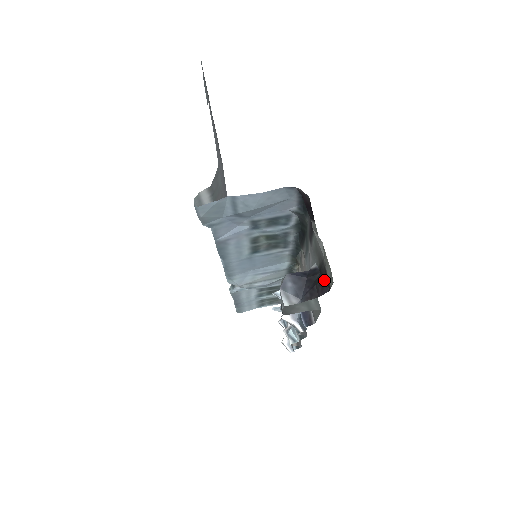
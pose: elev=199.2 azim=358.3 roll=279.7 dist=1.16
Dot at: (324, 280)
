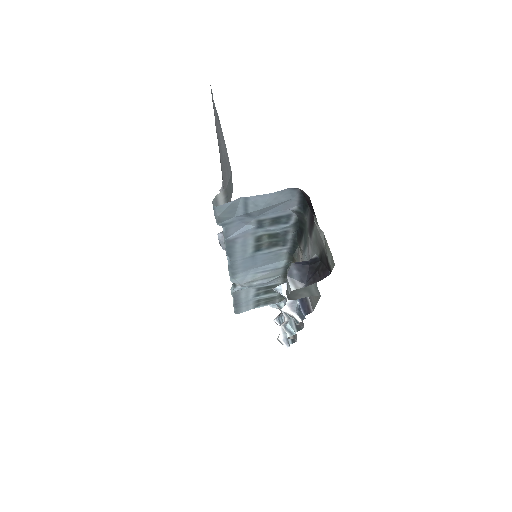
Dot at: (325, 266)
